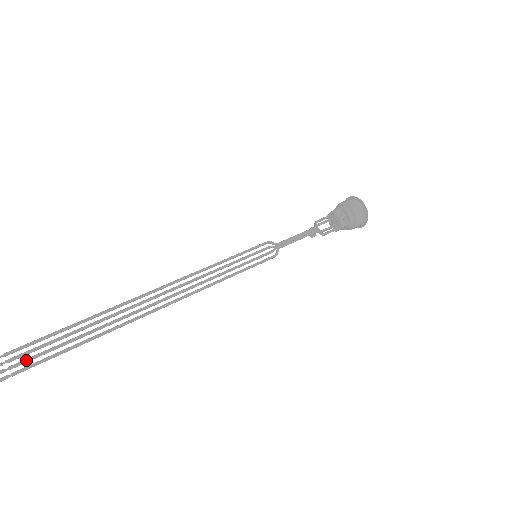
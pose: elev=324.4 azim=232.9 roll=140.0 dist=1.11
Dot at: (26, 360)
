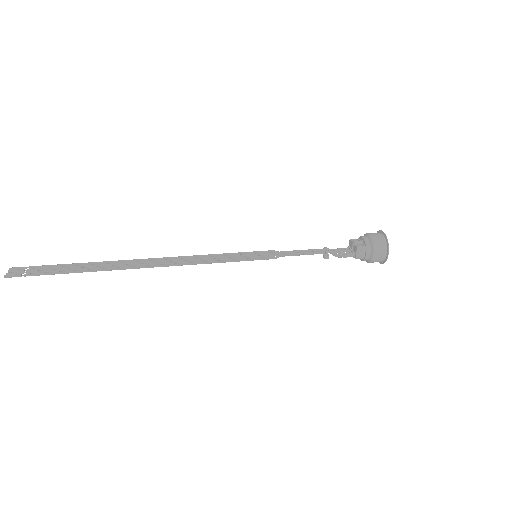
Dot at: (39, 270)
